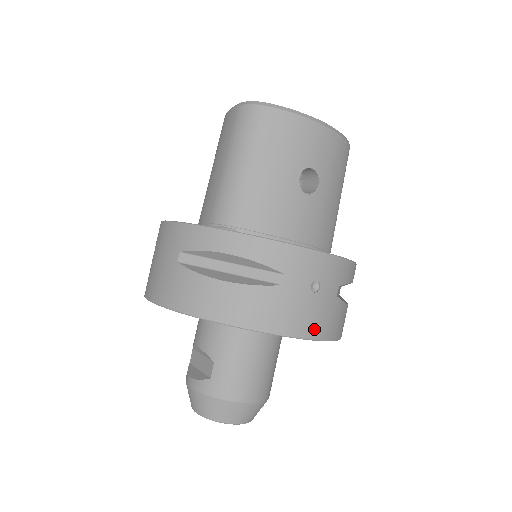
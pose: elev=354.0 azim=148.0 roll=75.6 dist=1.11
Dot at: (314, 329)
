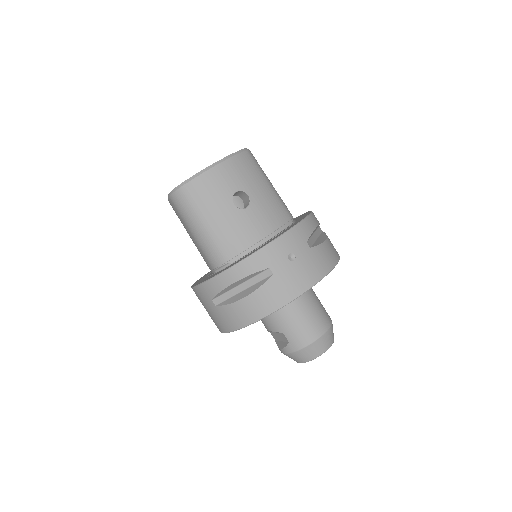
Dot at: (312, 278)
